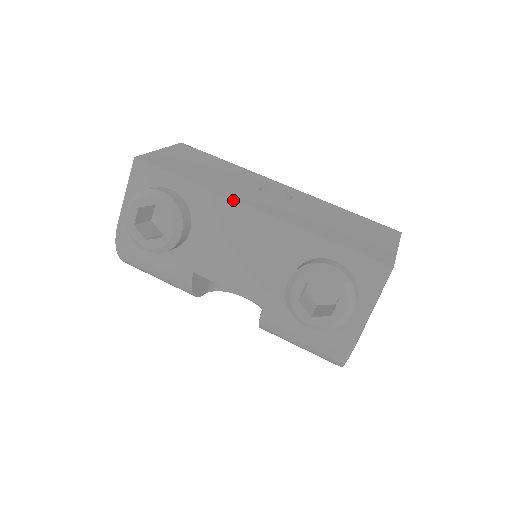
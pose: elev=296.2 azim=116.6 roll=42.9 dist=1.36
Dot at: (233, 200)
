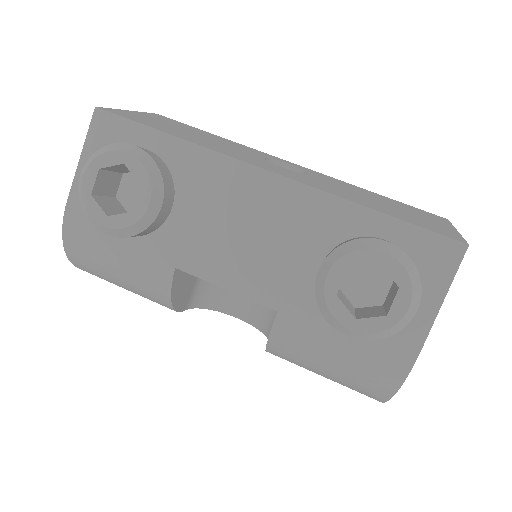
Dot at: (236, 160)
